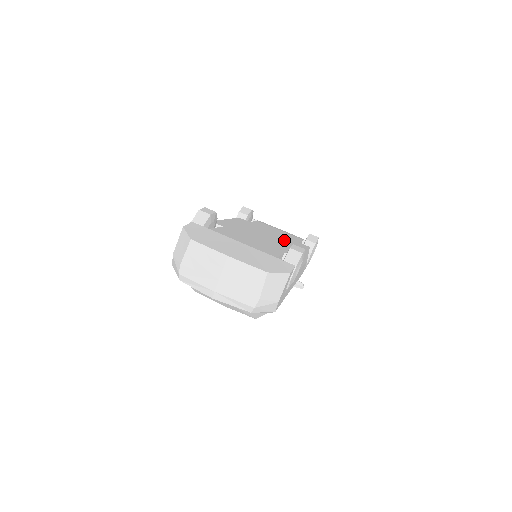
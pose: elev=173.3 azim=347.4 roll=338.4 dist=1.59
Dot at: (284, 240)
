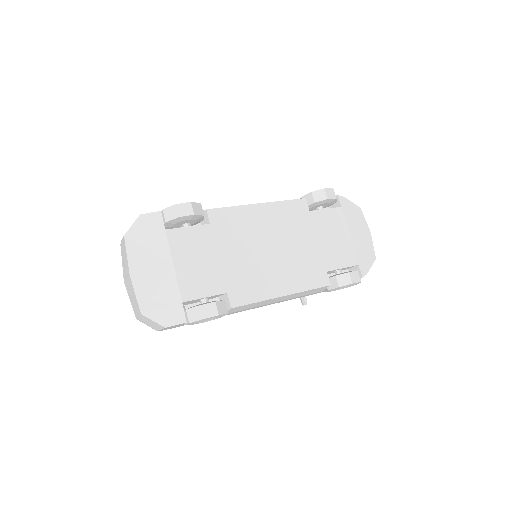
Dot at: (296, 264)
